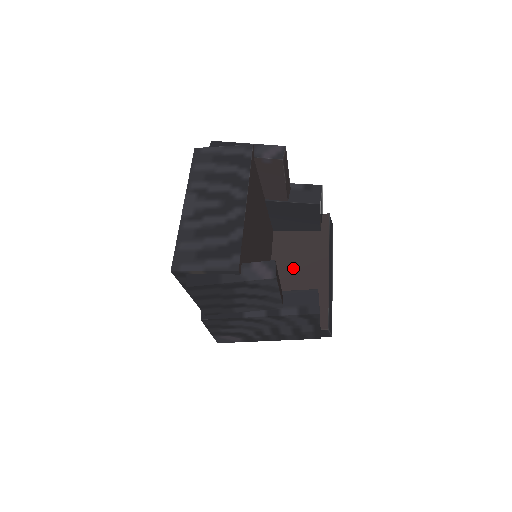
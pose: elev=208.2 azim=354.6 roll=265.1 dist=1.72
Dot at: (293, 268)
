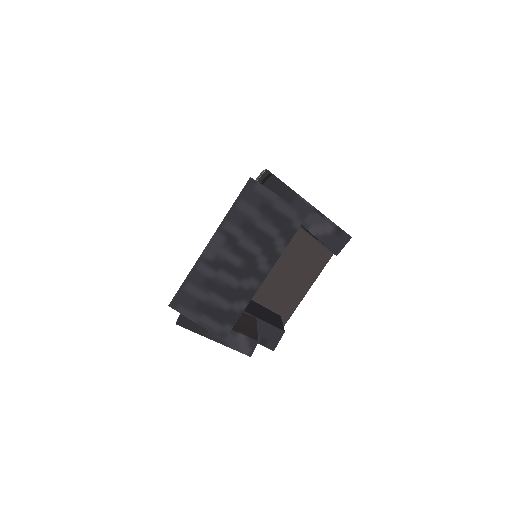
Dot at: (283, 267)
